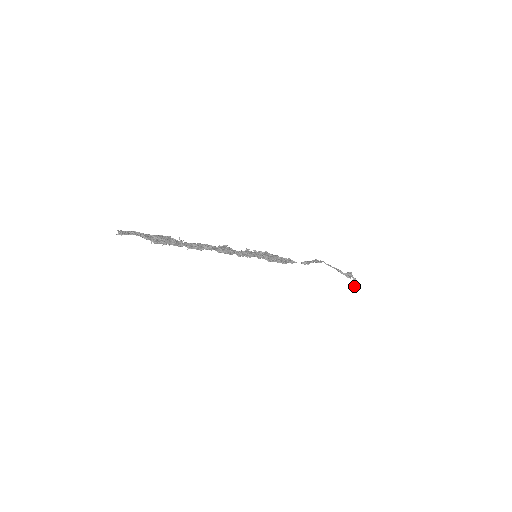
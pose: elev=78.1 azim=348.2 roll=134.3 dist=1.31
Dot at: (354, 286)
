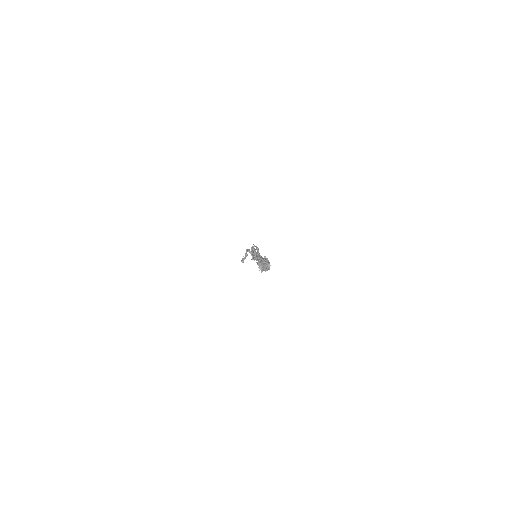
Dot at: occluded
